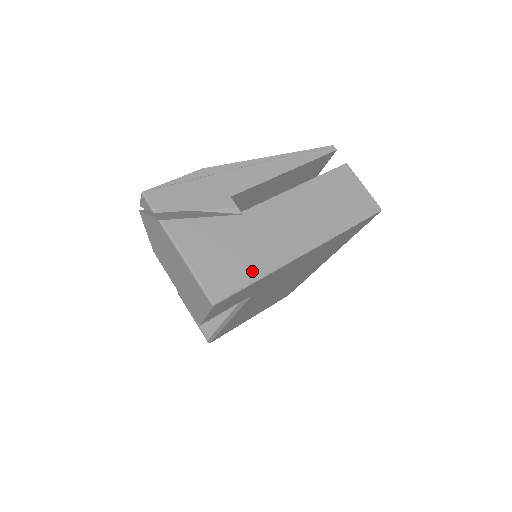
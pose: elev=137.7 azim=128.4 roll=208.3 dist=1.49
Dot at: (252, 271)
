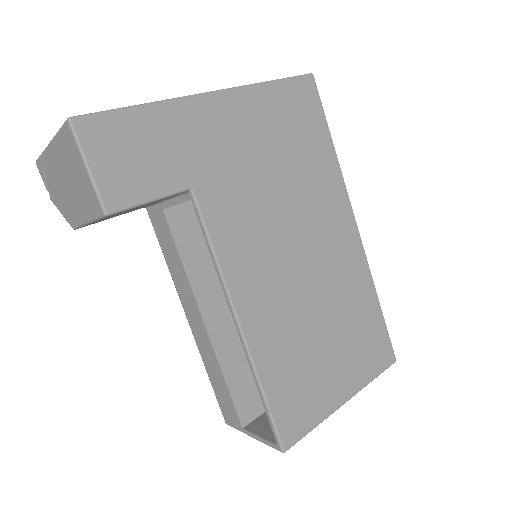
Dot at: occluded
